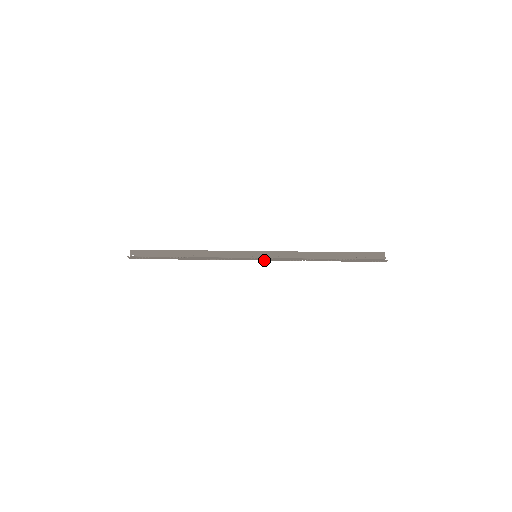
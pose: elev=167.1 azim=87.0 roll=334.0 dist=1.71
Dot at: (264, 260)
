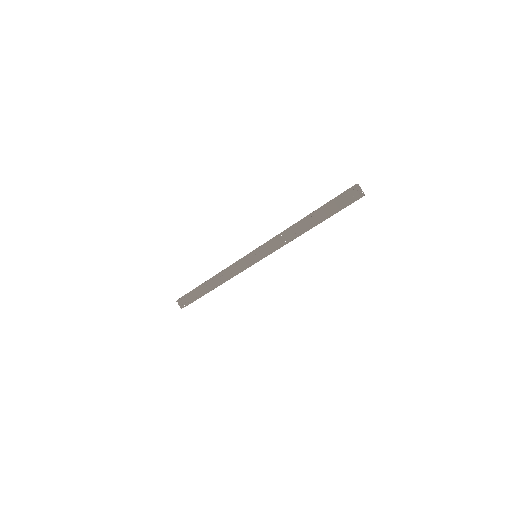
Dot at: occluded
